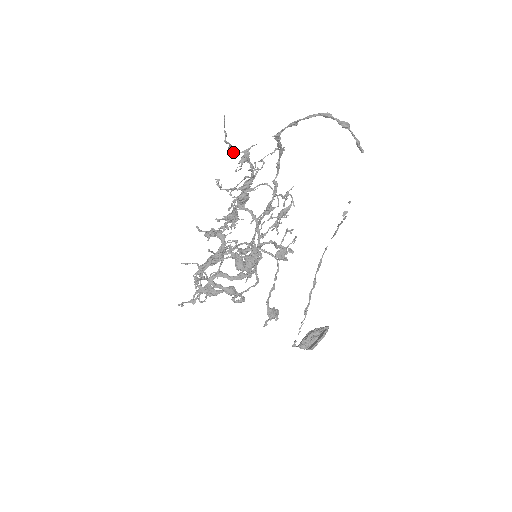
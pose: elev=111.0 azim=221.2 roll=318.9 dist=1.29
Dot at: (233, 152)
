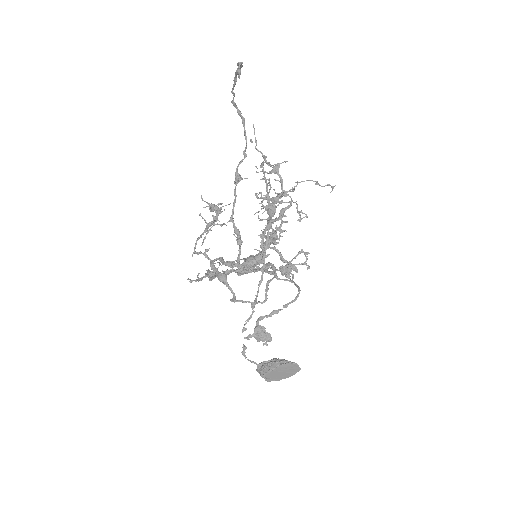
Dot at: (268, 164)
